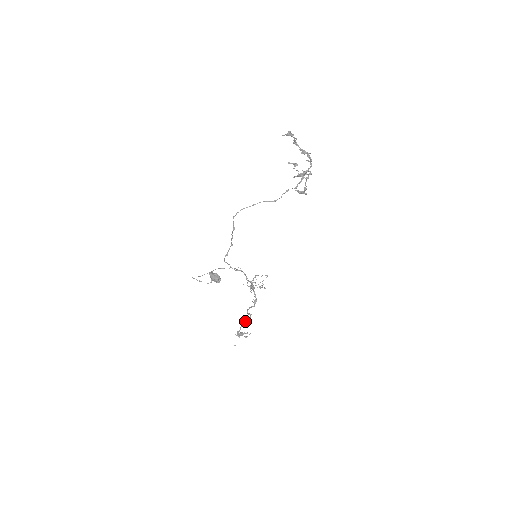
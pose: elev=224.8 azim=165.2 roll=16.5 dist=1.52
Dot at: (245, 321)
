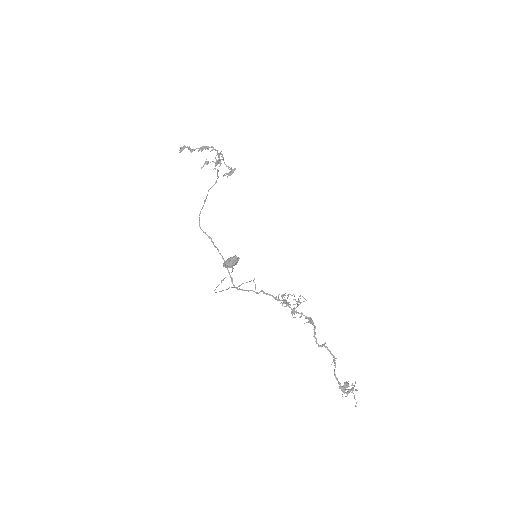
Dot at: occluded
